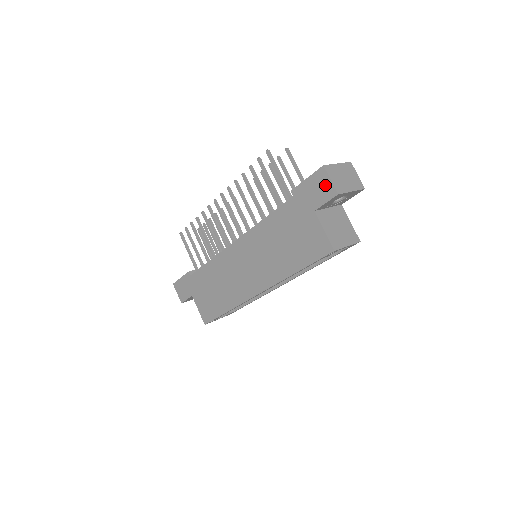
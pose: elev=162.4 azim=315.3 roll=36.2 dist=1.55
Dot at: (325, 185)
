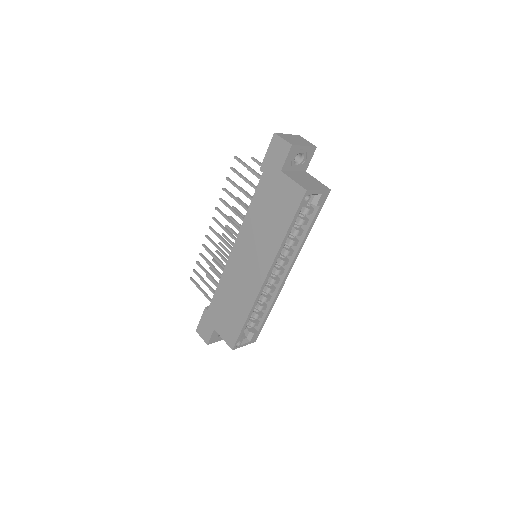
Dot at: (281, 145)
